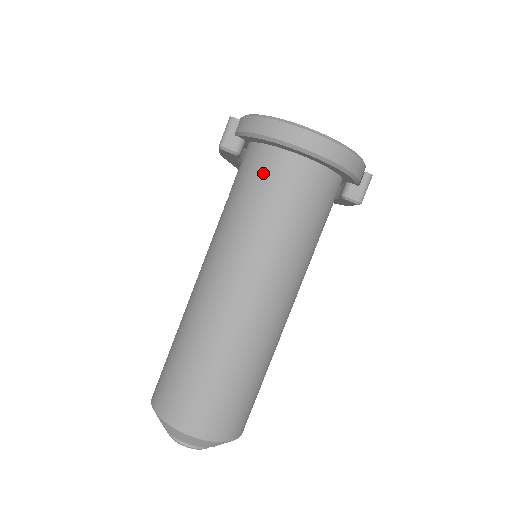
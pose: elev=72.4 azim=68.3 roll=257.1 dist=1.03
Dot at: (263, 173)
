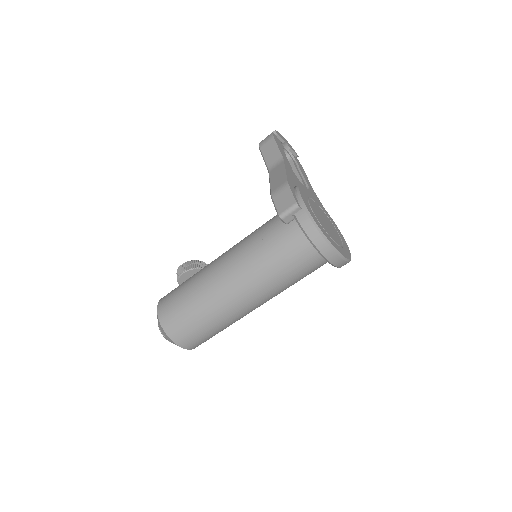
Dot at: (297, 252)
